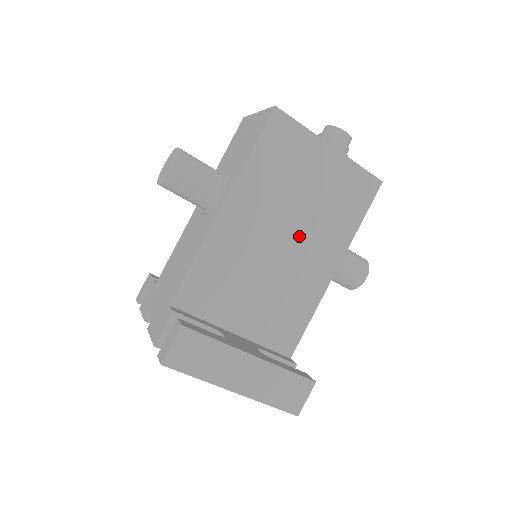
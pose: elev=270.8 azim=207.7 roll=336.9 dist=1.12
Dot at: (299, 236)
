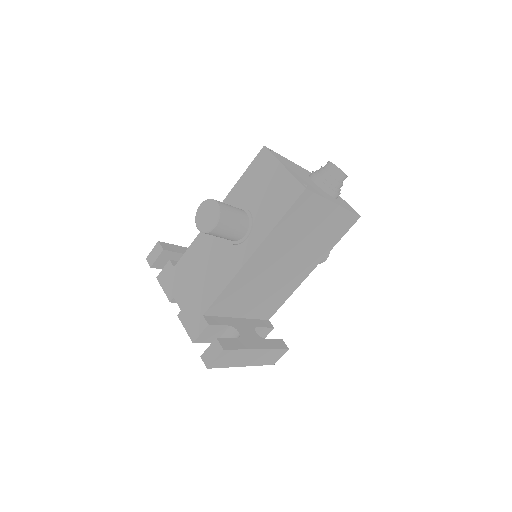
Dot at: (295, 260)
